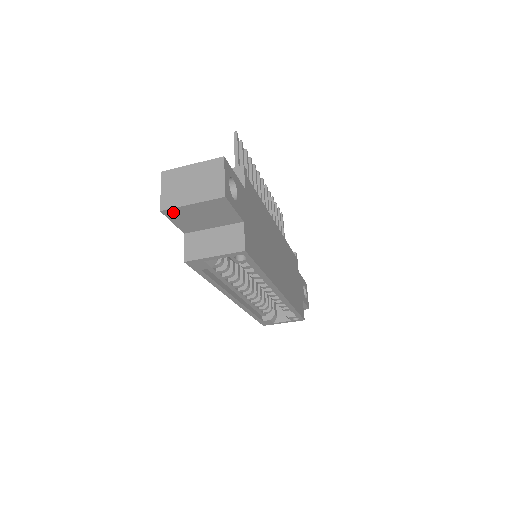
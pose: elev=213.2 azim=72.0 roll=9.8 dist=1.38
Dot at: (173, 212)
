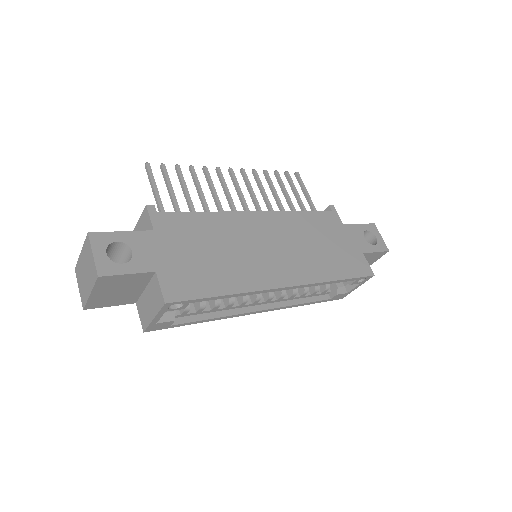
Dot at: (93, 304)
